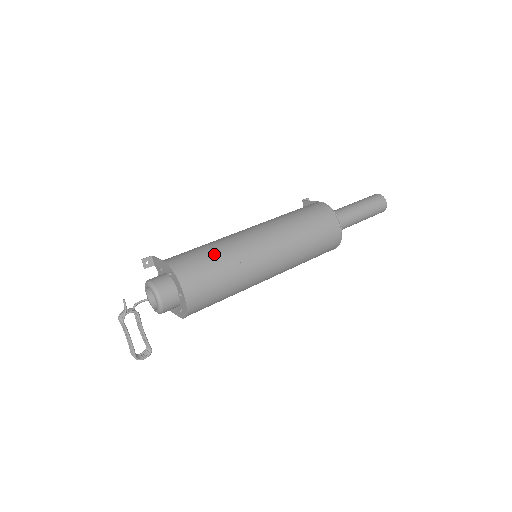
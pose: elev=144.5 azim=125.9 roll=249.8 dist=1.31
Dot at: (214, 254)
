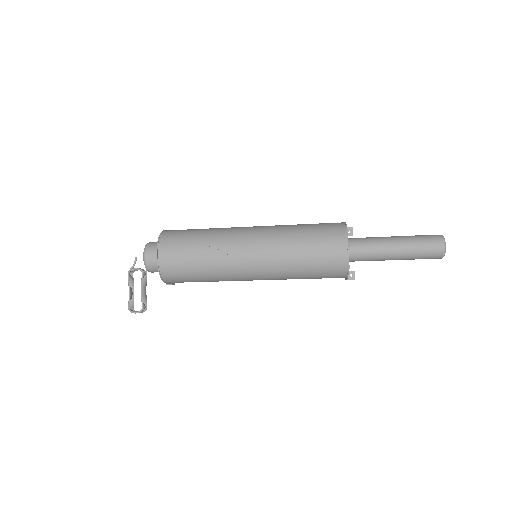
Dot at: (201, 231)
